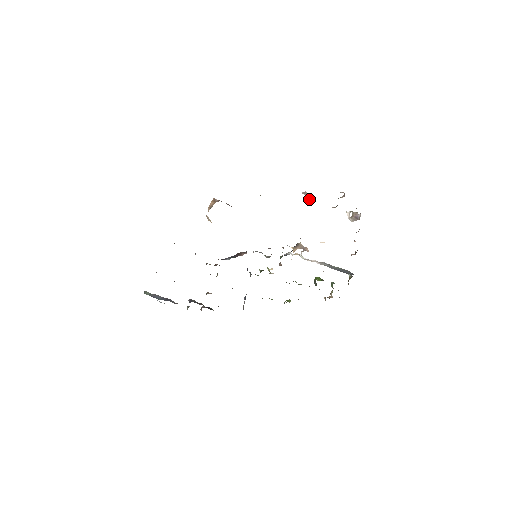
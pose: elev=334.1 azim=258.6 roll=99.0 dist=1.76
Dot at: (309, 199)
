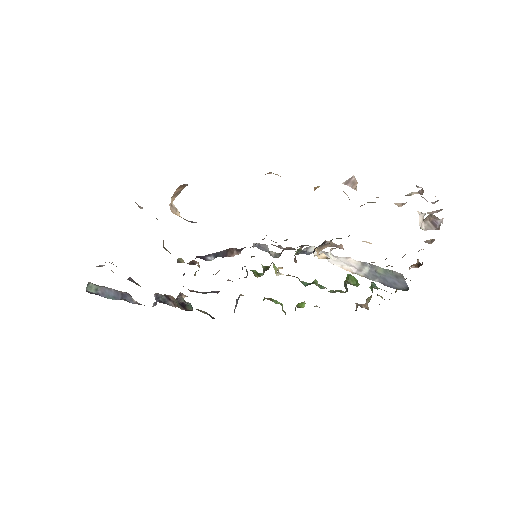
Dot at: (356, 189)
